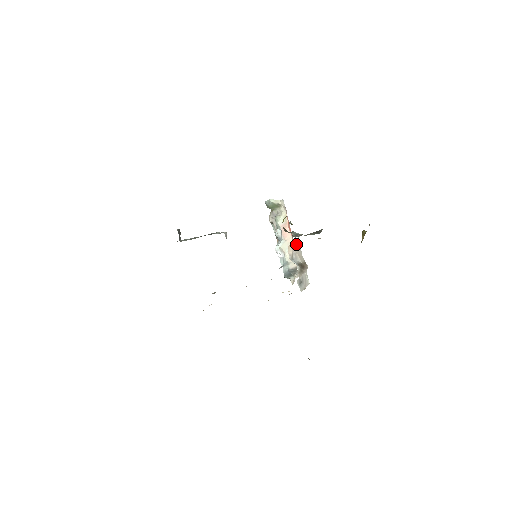
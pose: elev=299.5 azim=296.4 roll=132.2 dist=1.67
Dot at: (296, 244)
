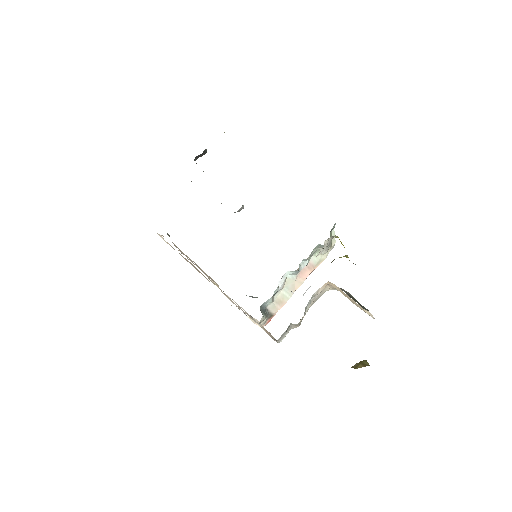
Dot at: (322, 291)
